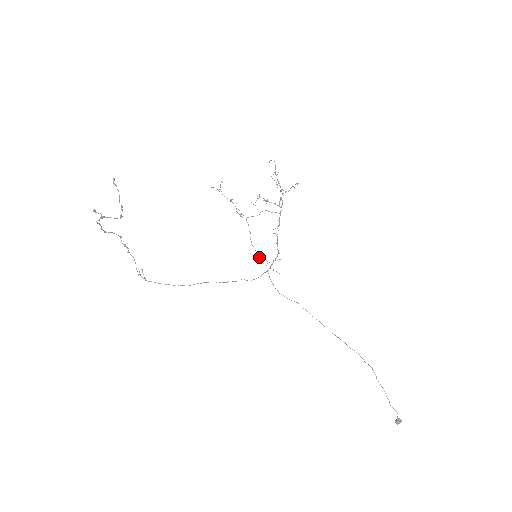
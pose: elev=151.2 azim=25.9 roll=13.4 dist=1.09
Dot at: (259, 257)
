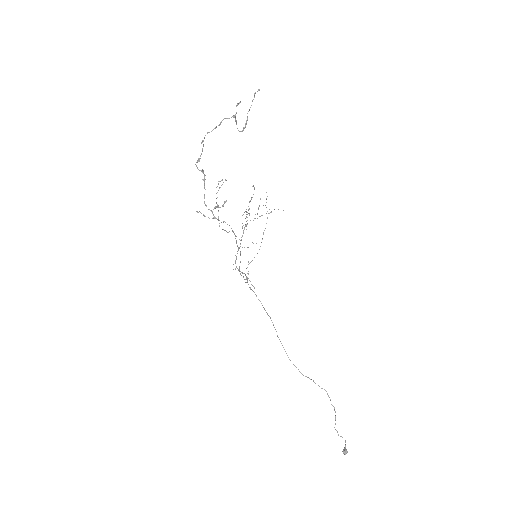
Dot at: (251, 261)
